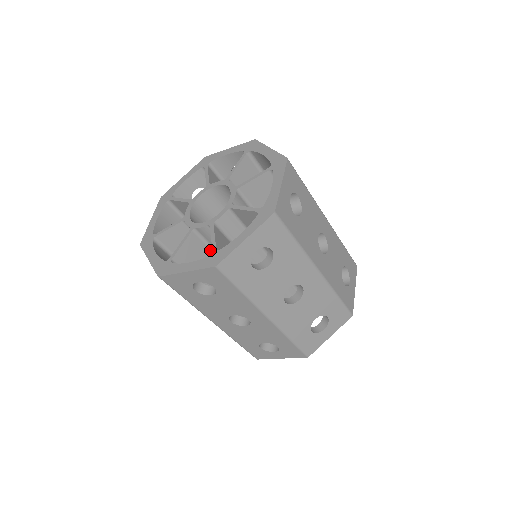
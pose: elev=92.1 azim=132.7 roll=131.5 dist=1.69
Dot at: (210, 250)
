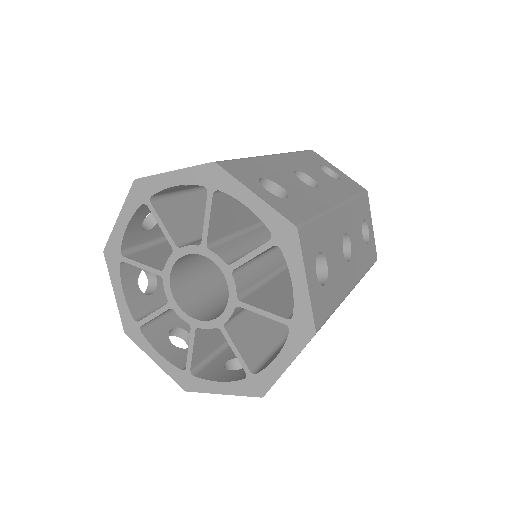
Dot at: occluded
